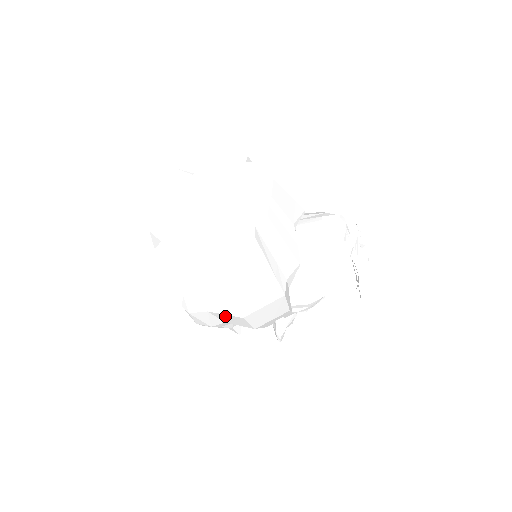
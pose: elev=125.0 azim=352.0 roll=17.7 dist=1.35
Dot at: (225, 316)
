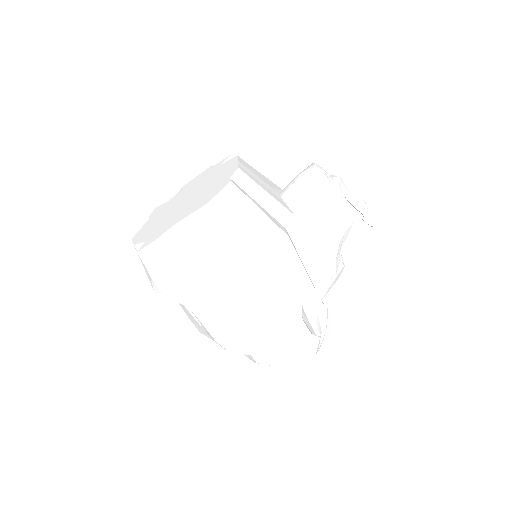
Dot at: (236, 291)
